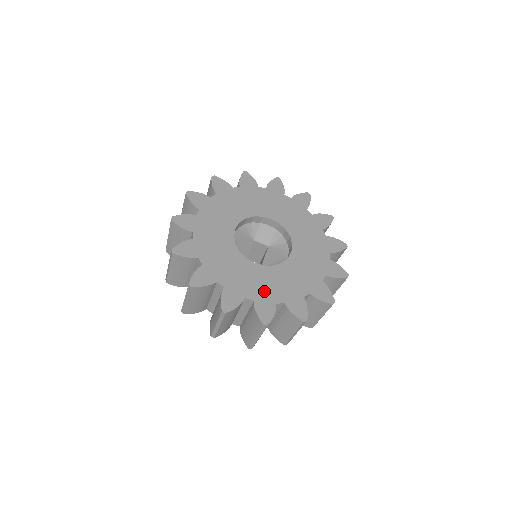
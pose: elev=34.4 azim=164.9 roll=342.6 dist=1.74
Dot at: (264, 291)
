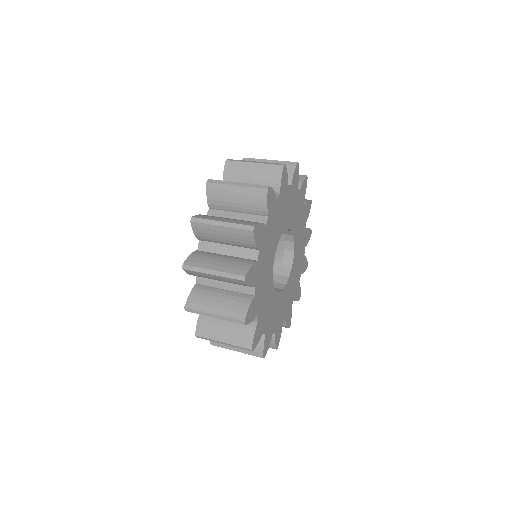
Dot at: (288, 305)
